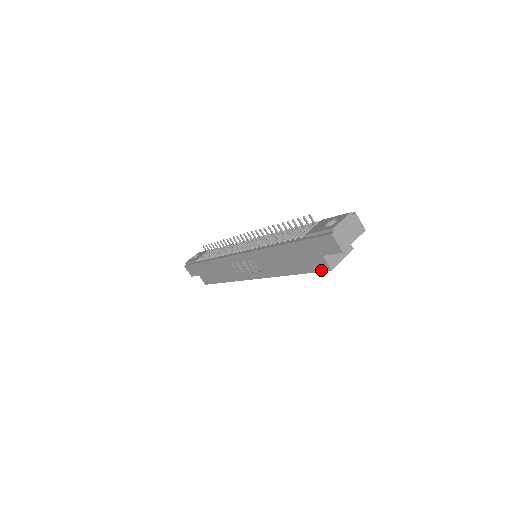
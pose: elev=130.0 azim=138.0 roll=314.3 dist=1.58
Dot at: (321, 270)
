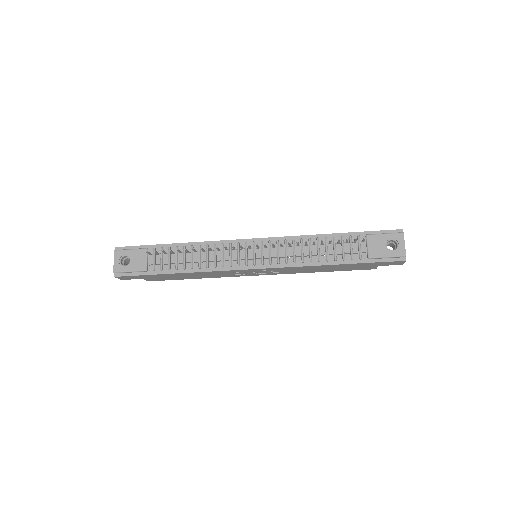
Dot at: occluded
